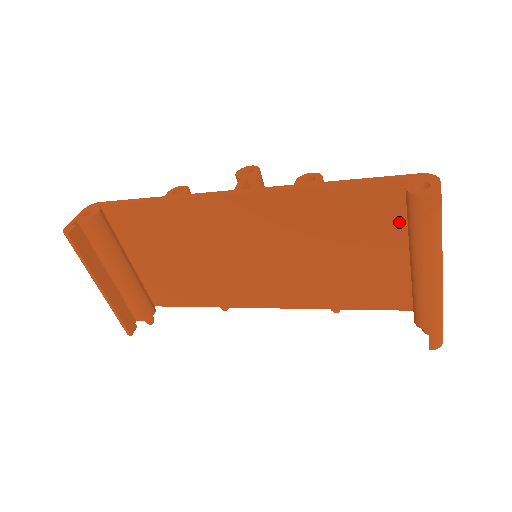
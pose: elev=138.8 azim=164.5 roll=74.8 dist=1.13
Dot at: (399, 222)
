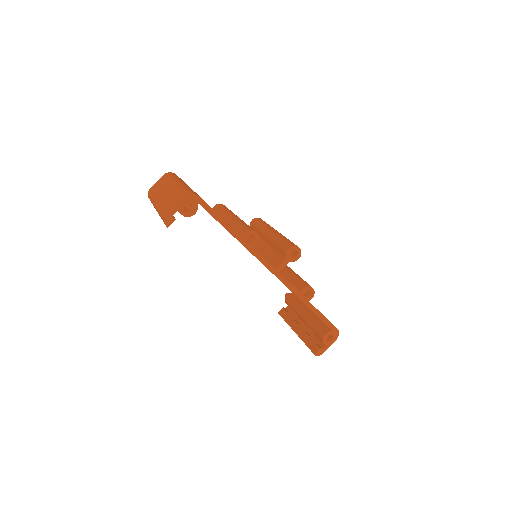
Dot at: occluded
